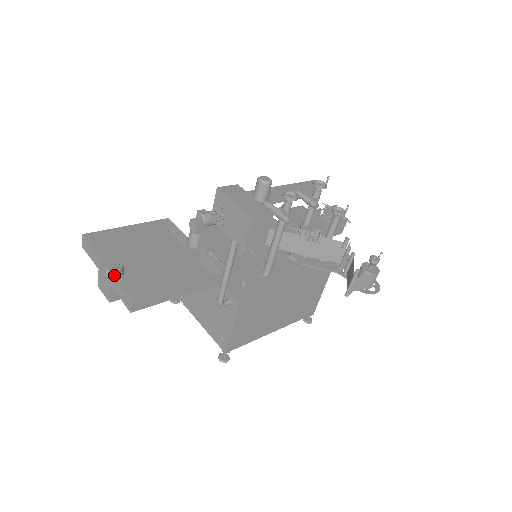
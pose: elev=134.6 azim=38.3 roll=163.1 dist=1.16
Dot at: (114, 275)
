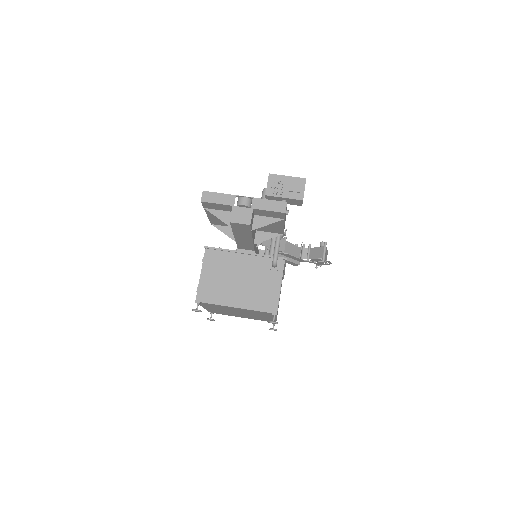
Dot at: (250, 204)
